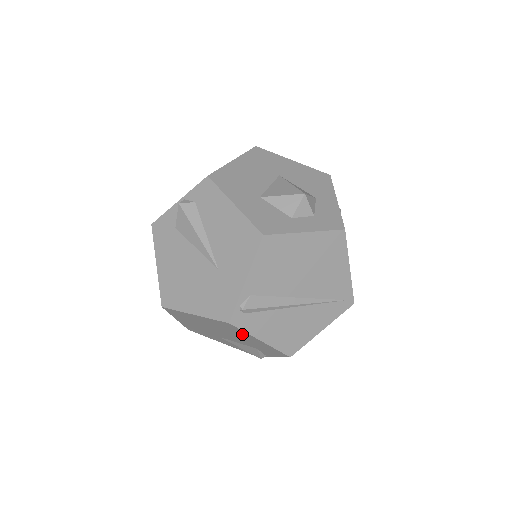
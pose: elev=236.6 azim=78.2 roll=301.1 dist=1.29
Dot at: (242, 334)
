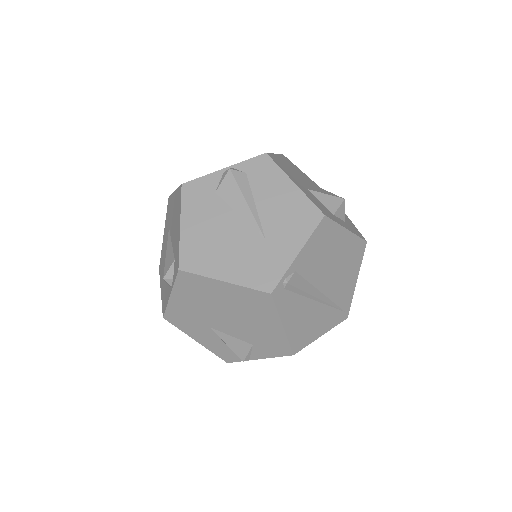
Dot at: (265, 315)
